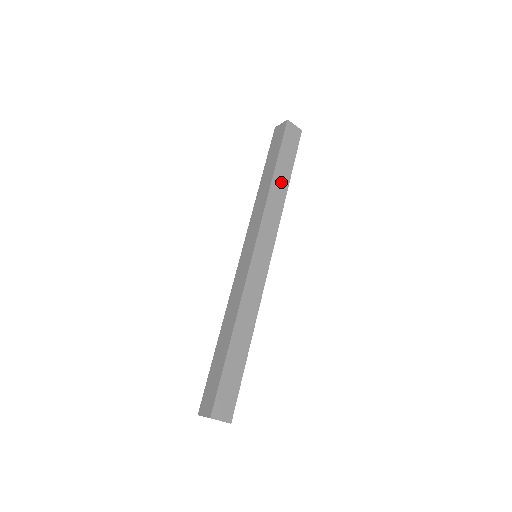
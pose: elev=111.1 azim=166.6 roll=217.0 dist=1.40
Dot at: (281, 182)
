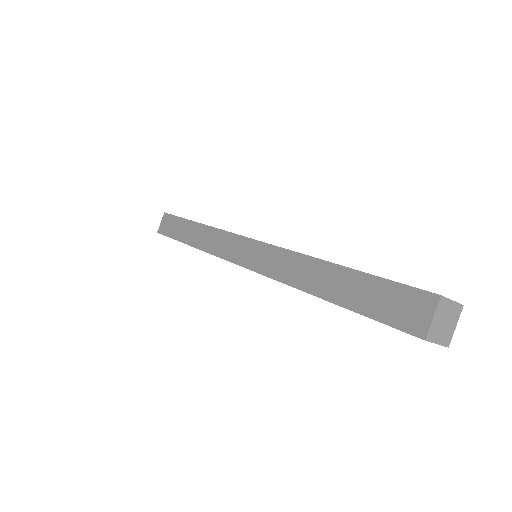
Dot at: occluded
